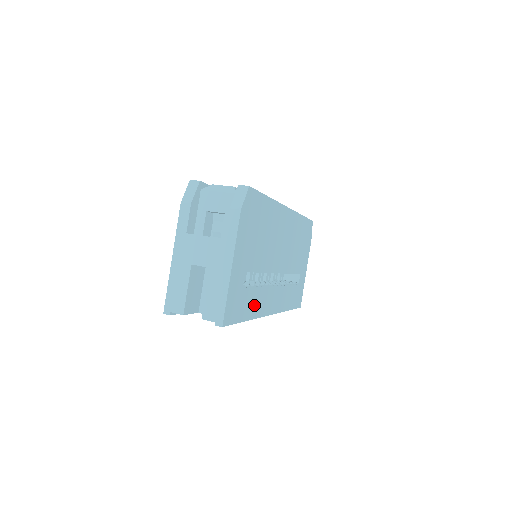
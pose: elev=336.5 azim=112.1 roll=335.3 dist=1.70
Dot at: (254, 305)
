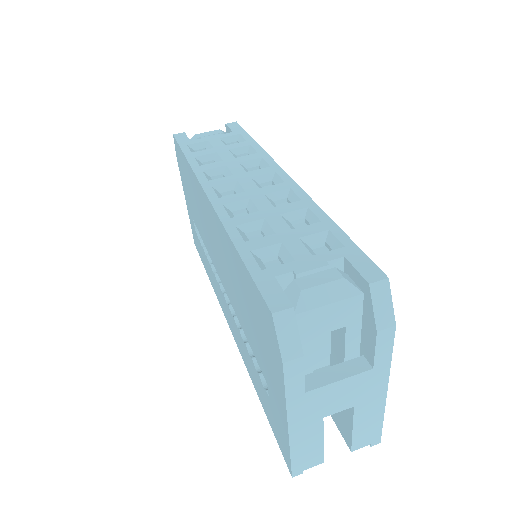
Dot at: occluded
